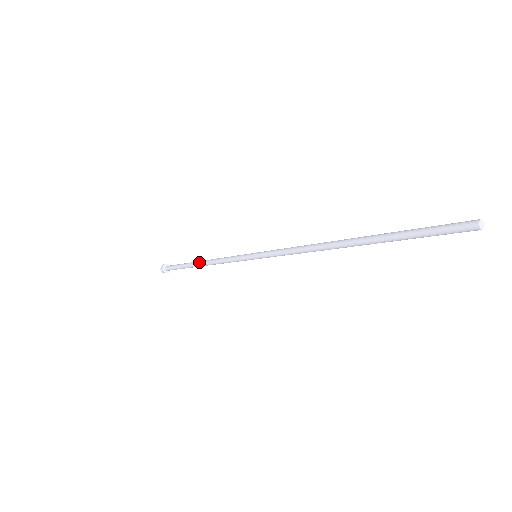
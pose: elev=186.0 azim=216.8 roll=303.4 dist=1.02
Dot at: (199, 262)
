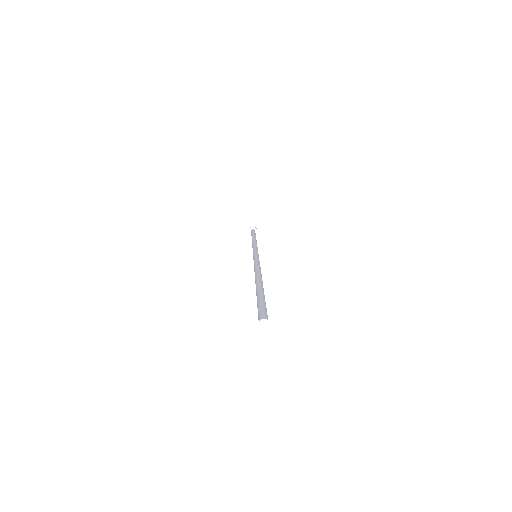
Dot at: (253, 238)
